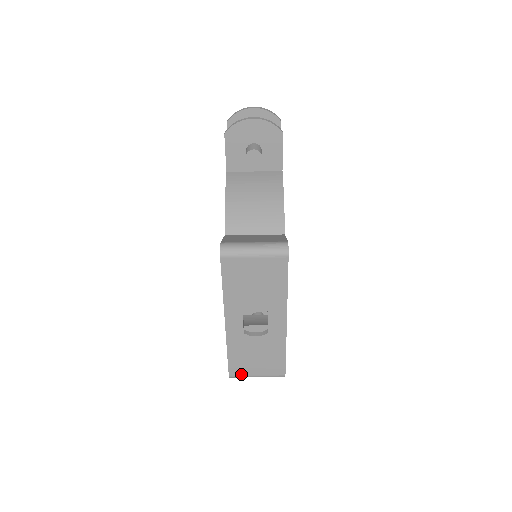
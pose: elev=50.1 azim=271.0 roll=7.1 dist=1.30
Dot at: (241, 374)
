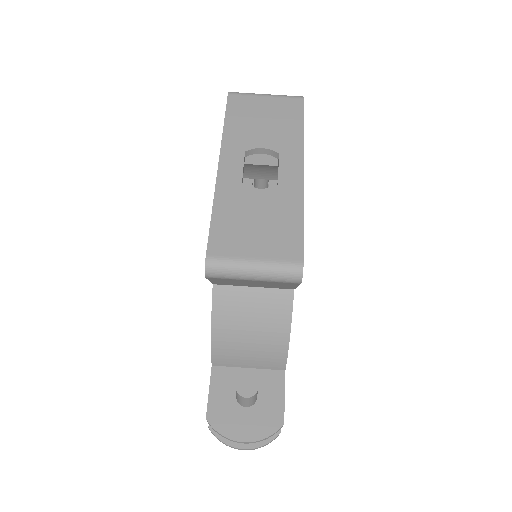
Dot at: (227, 255)
